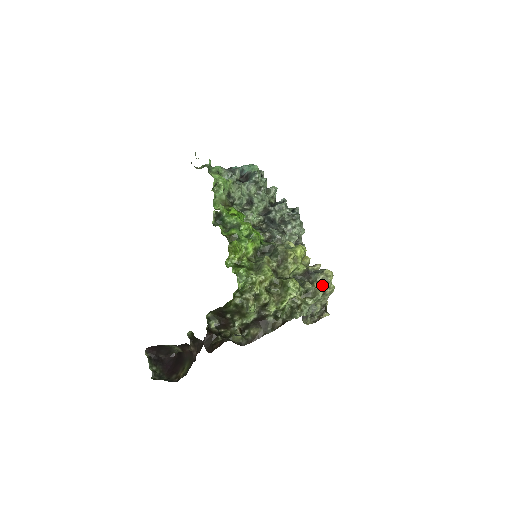
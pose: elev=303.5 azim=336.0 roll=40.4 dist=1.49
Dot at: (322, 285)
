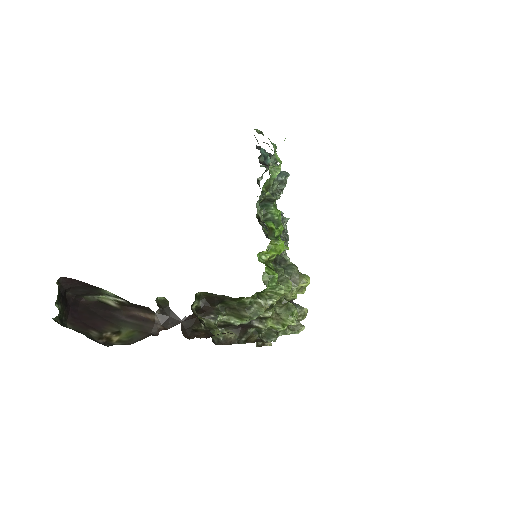
Dot at: occluded
